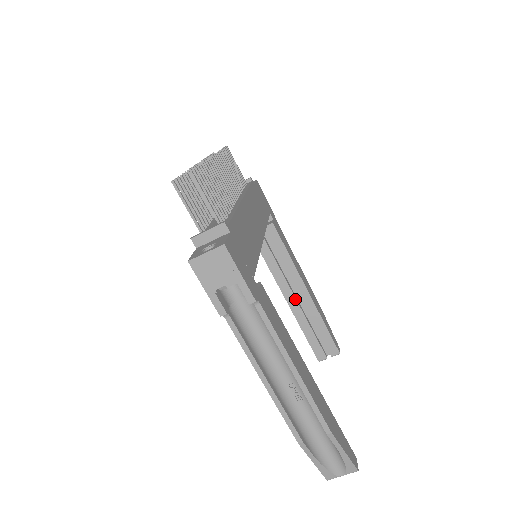
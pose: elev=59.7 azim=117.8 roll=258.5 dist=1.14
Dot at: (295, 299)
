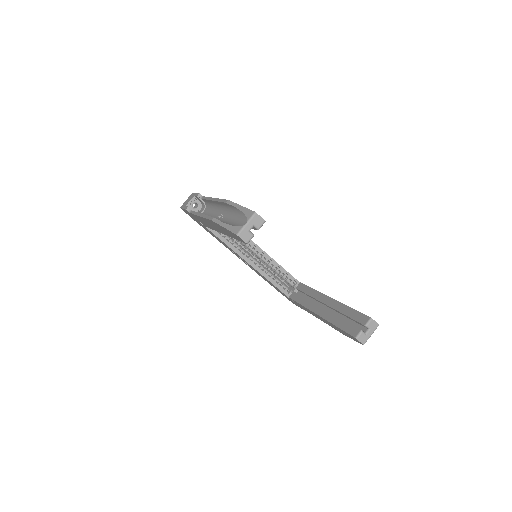
Dot at: (323, 309)
